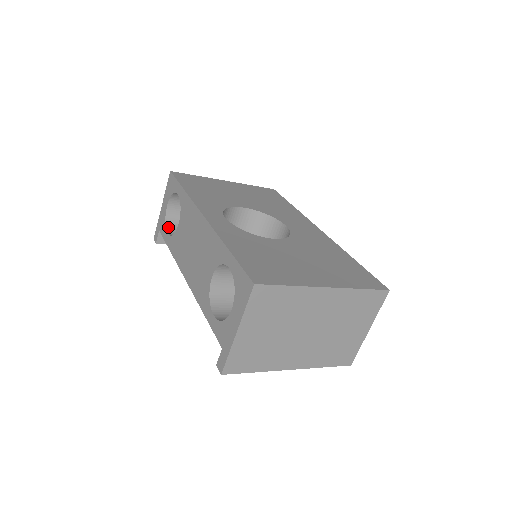
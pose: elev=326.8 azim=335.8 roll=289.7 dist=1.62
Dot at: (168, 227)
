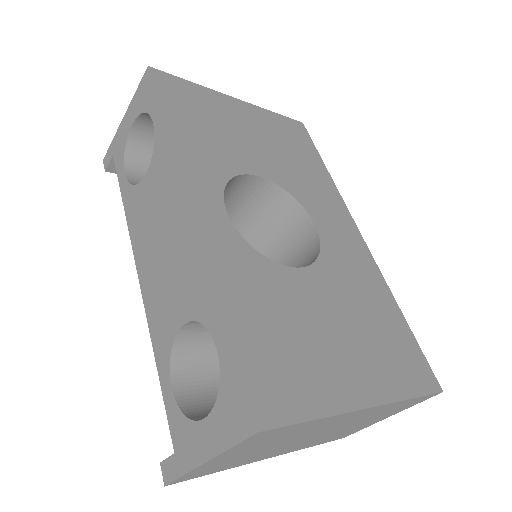
Dot at: (128, 160)
